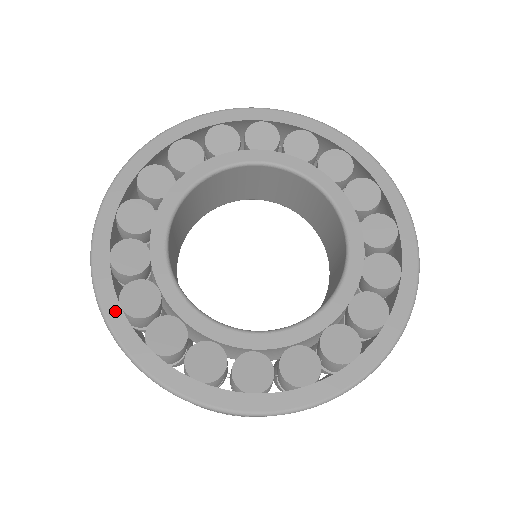
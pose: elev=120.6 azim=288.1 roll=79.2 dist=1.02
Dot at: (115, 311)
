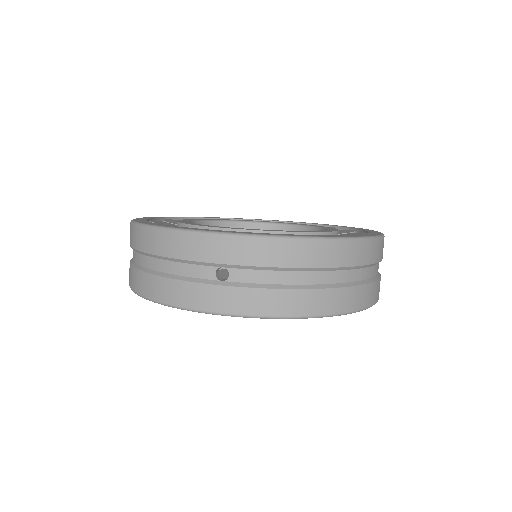
Dot at: (145, 218)
